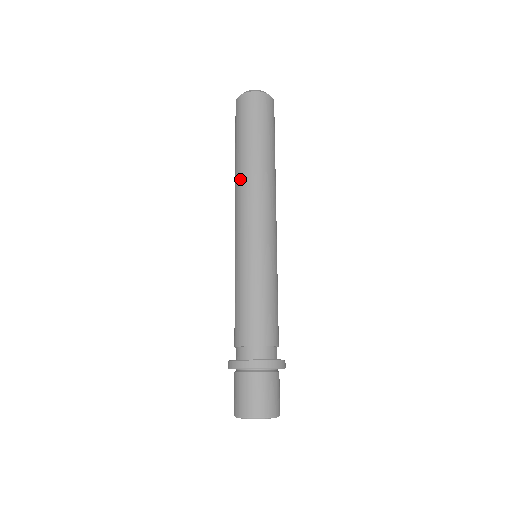
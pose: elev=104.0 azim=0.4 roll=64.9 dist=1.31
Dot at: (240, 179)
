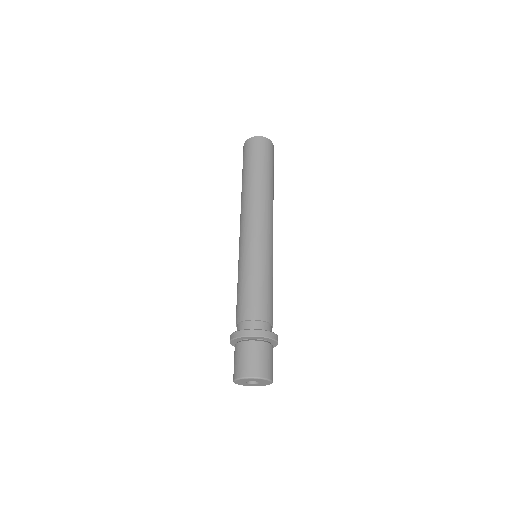
Dot at: (241, 201)
